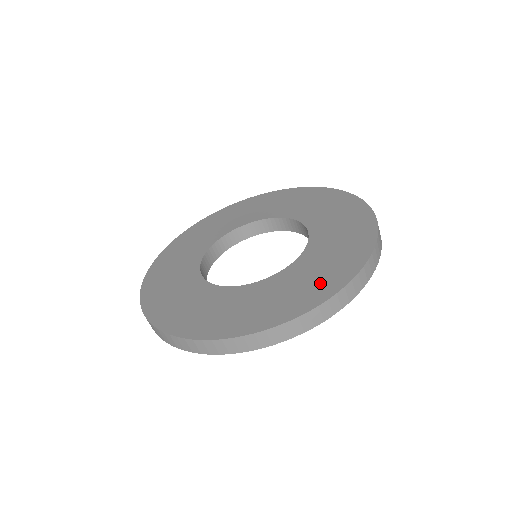
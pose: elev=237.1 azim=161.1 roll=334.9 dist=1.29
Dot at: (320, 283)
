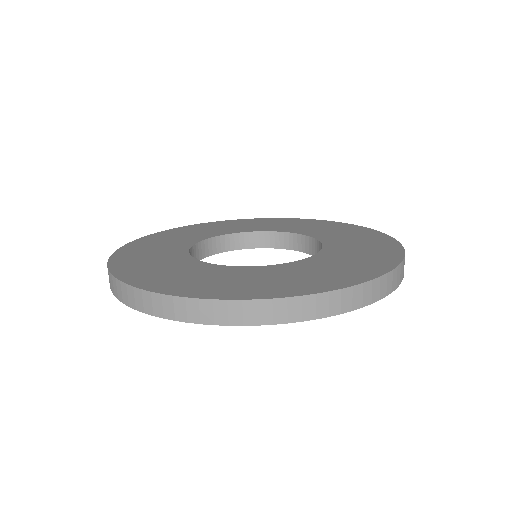
Dot at: (202, 285)
